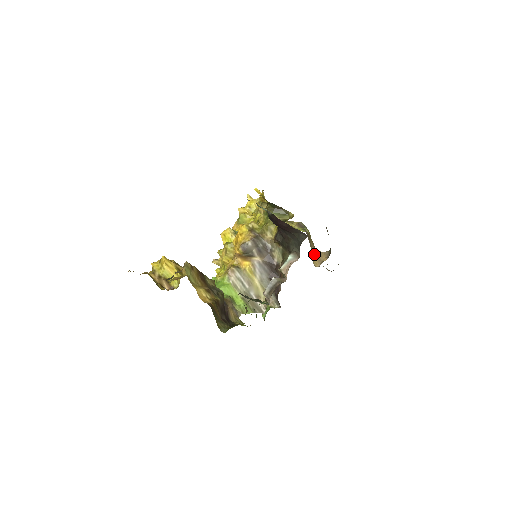
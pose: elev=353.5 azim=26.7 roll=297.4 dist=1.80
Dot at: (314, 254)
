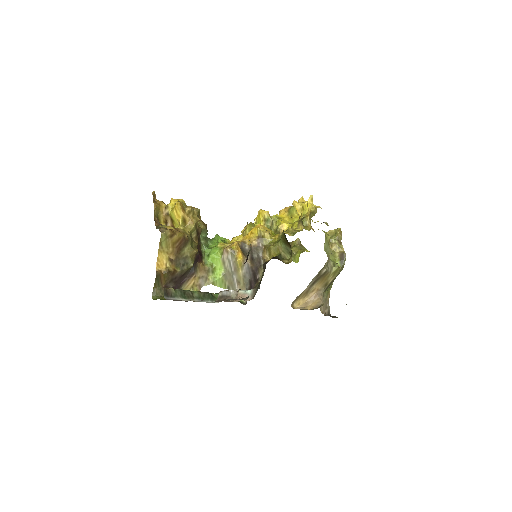
Dot at: (308, 295)
